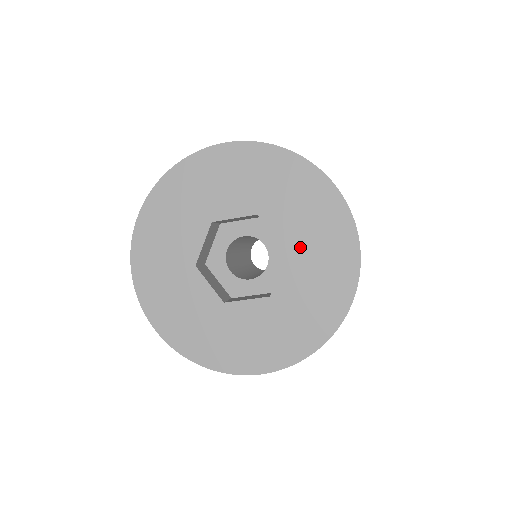
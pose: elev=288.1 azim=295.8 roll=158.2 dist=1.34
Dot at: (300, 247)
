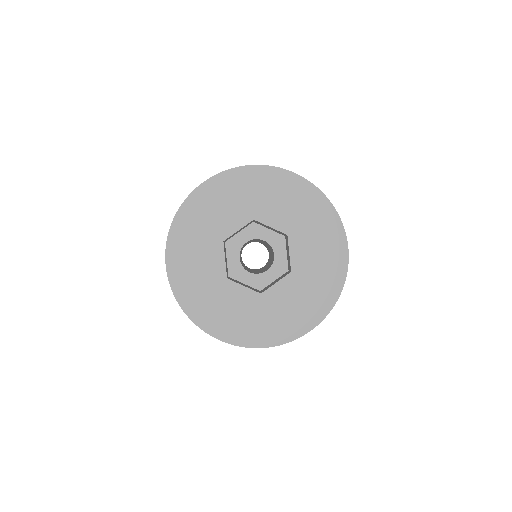
Dot at: (294, 227)
